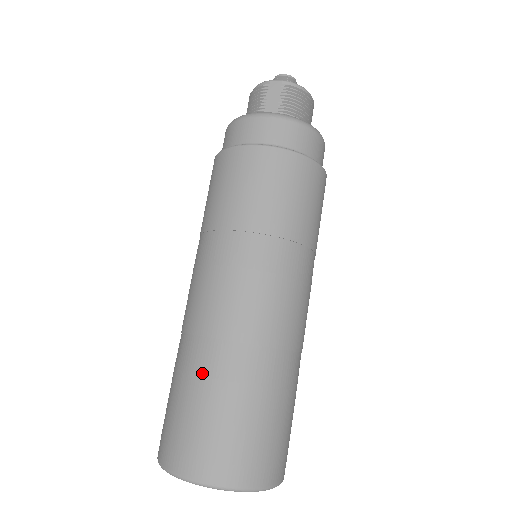
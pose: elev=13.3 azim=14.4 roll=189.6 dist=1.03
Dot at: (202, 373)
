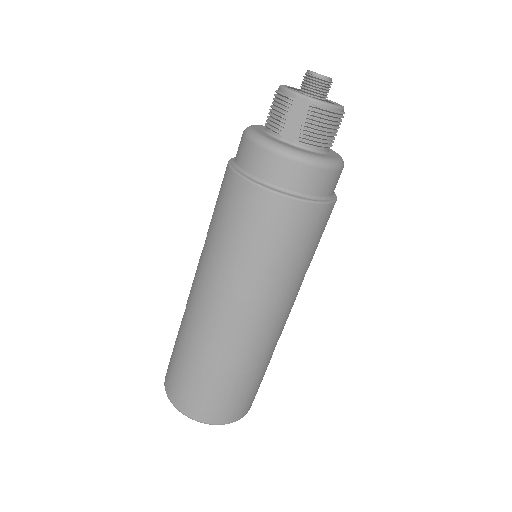
Dot at: (195, 356)
